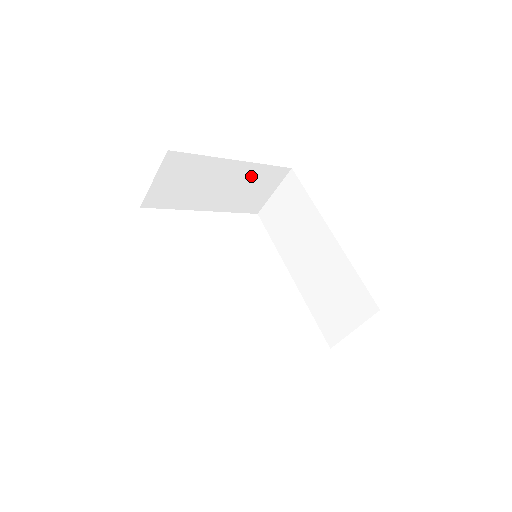
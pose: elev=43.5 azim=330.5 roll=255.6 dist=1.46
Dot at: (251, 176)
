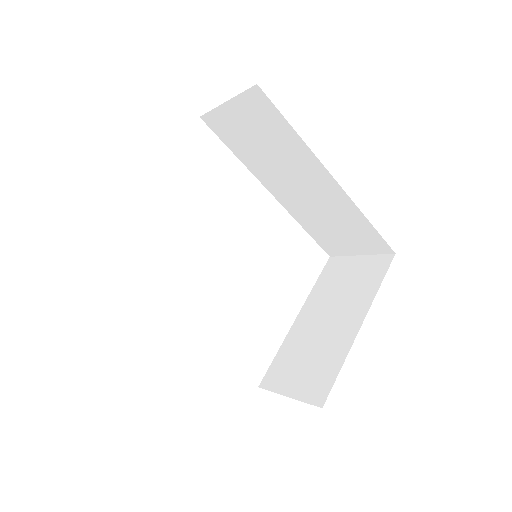
Dot at: occluded
